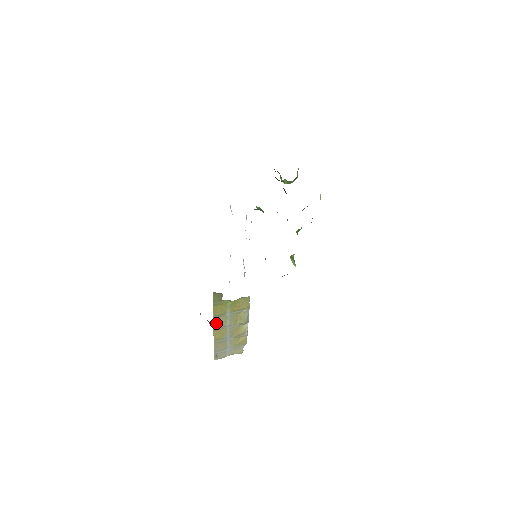
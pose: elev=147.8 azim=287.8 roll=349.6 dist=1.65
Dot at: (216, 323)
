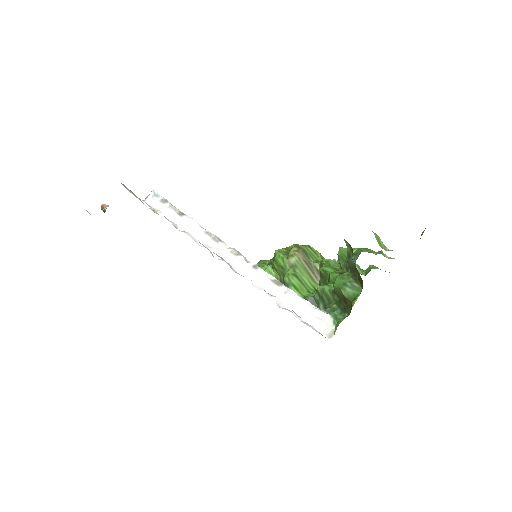
Dot at: occluded
